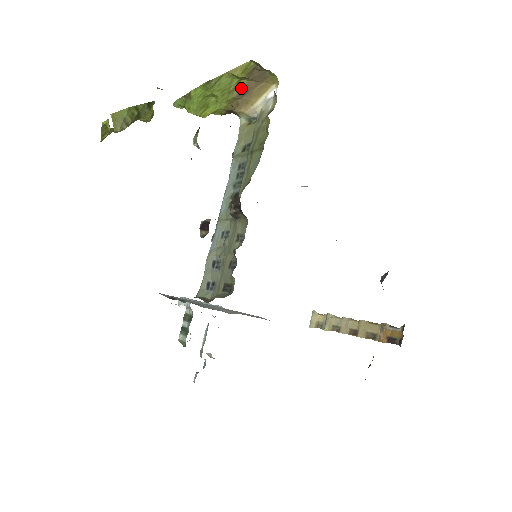
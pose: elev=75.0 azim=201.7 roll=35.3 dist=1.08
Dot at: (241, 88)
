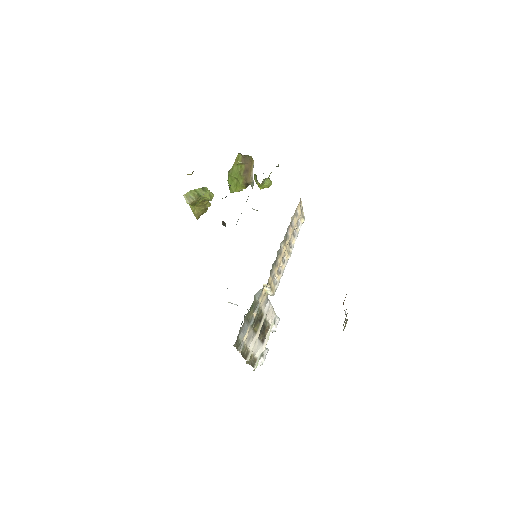
Dot at: (244, 170)
